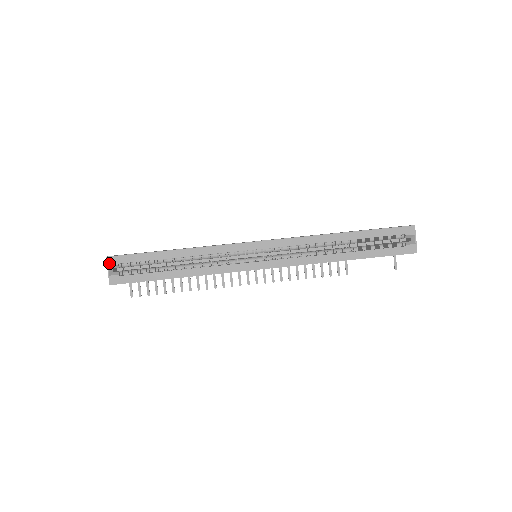
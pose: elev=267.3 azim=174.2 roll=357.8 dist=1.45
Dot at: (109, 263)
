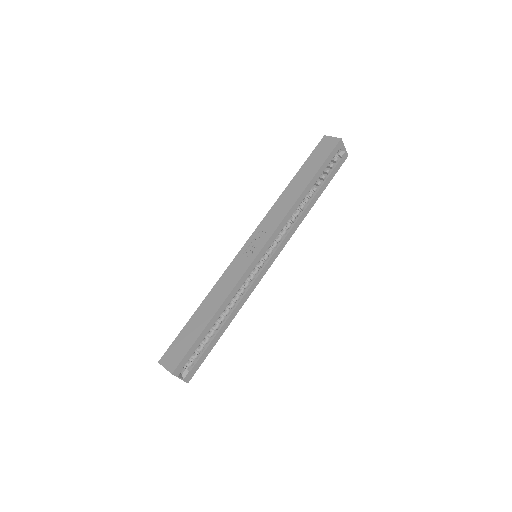
Dot at: (177, 374)
